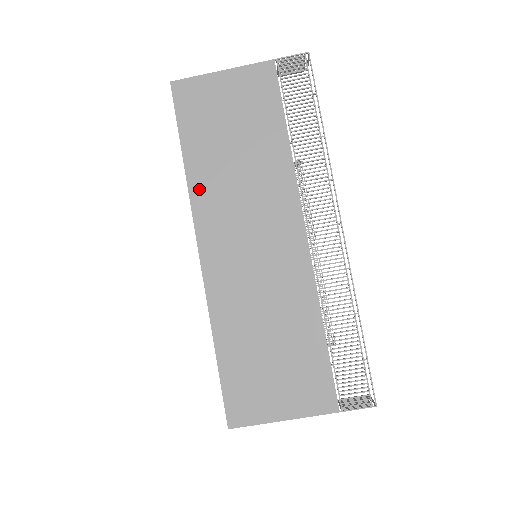
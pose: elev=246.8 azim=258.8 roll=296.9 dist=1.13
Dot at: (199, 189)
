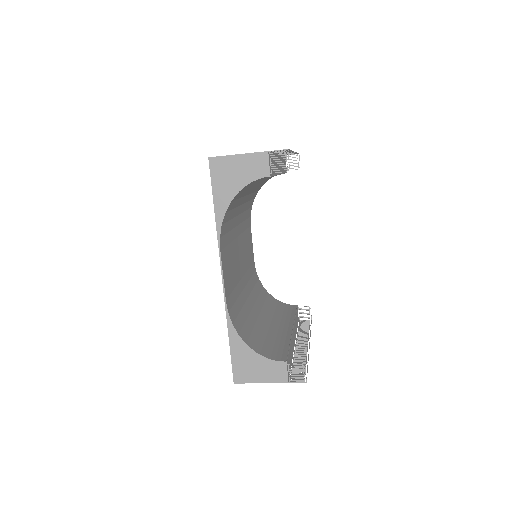
Dot at: occluded
